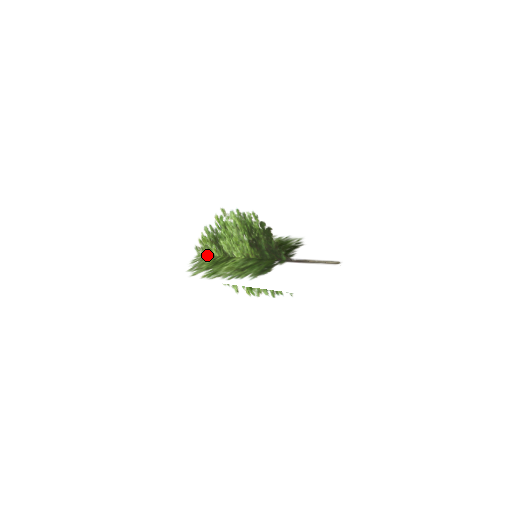
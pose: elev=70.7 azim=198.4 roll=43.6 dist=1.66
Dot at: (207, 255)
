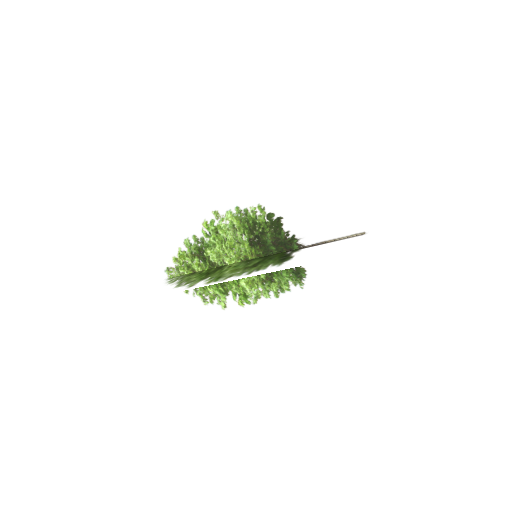
Dot at: (184, 274)
